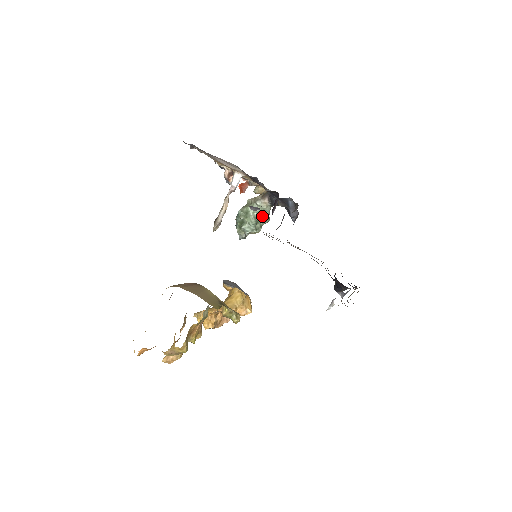
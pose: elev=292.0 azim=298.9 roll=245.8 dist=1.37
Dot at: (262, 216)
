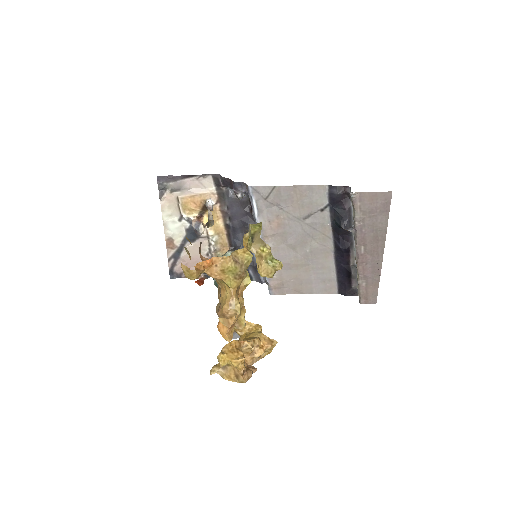
Dot at: occluded
